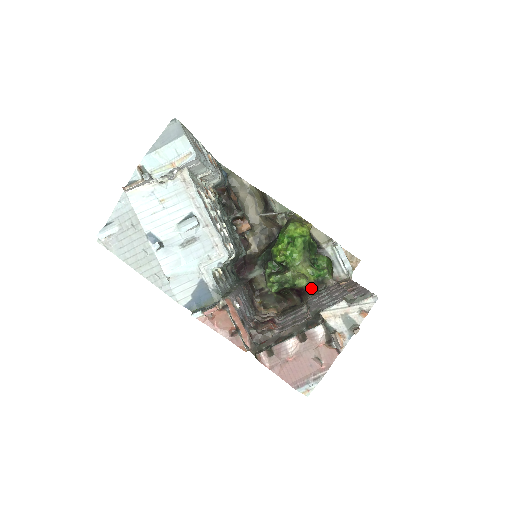
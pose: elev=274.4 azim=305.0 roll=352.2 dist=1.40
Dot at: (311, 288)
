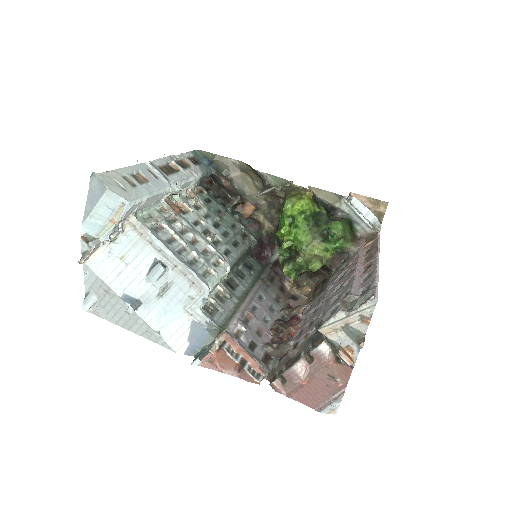
Dot at: (331, 264)
